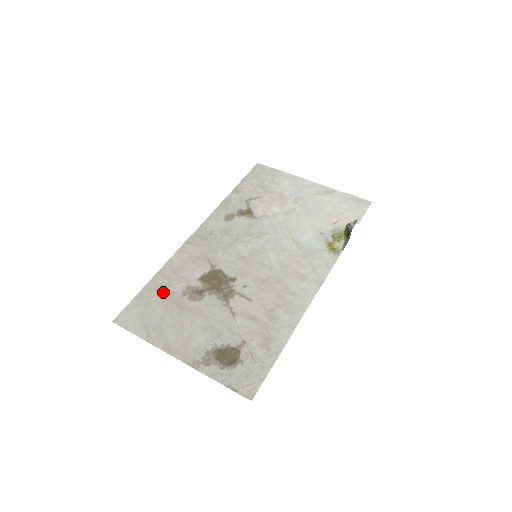
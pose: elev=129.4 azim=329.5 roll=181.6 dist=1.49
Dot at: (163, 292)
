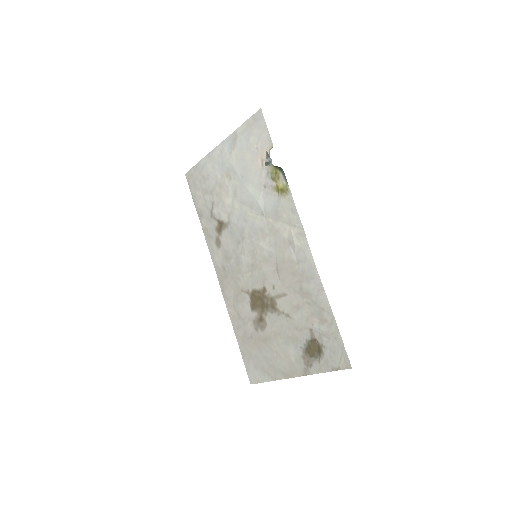
Dot at: (248, 340)
